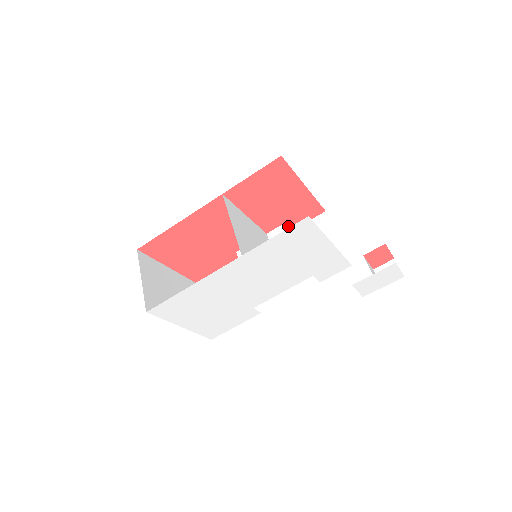
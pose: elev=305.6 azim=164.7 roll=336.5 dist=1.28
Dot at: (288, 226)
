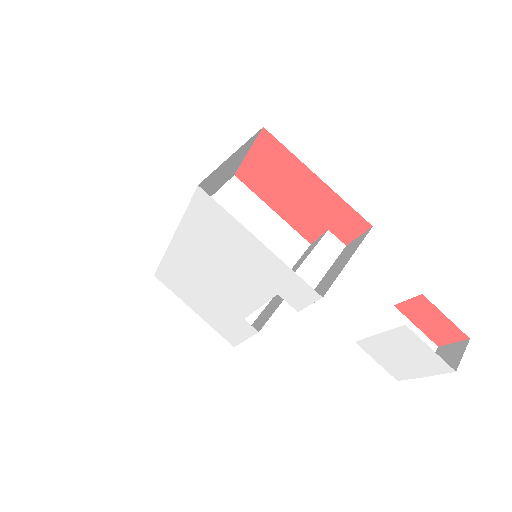
Dot at: (322, 236)
